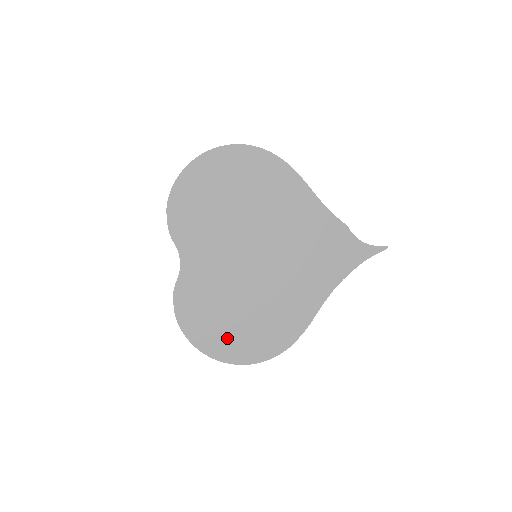
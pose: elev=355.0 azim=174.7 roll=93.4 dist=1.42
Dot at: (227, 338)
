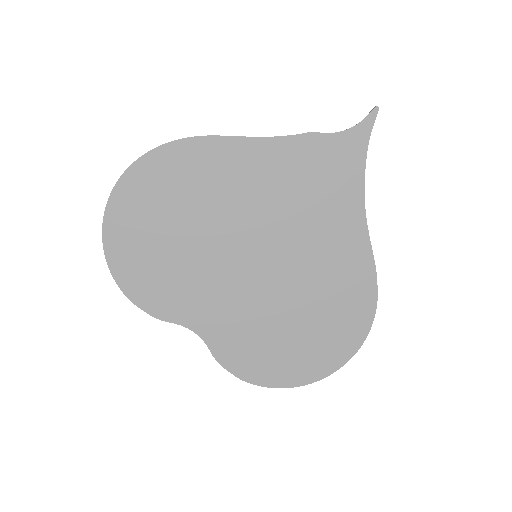
Dot at: (309, 353)
